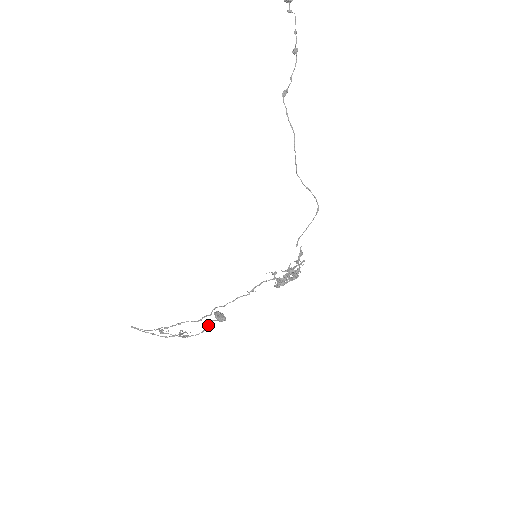
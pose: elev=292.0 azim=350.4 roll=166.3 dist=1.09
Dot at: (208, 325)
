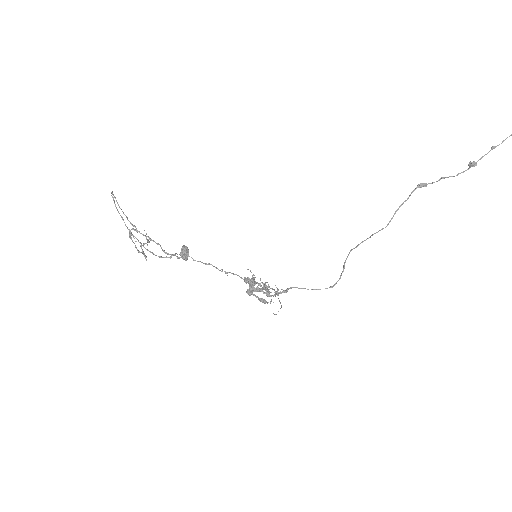
Dot at: (170, 257)
